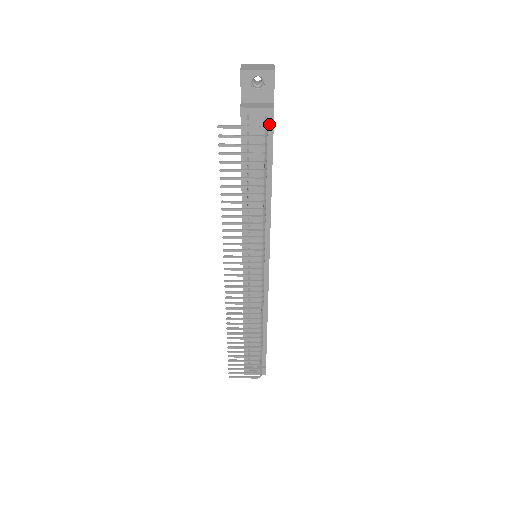
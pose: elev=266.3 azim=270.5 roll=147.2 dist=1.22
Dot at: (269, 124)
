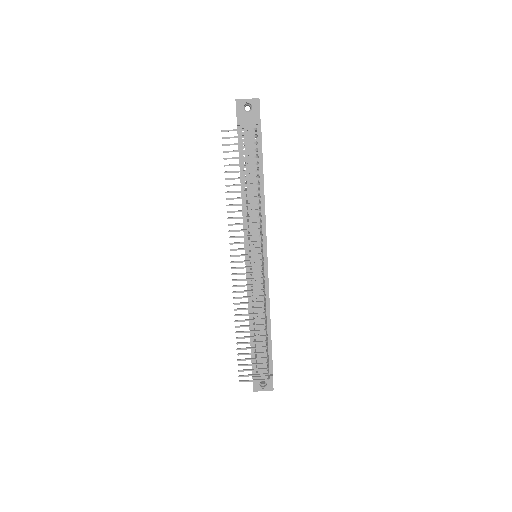
Dot at: (258, 135)
